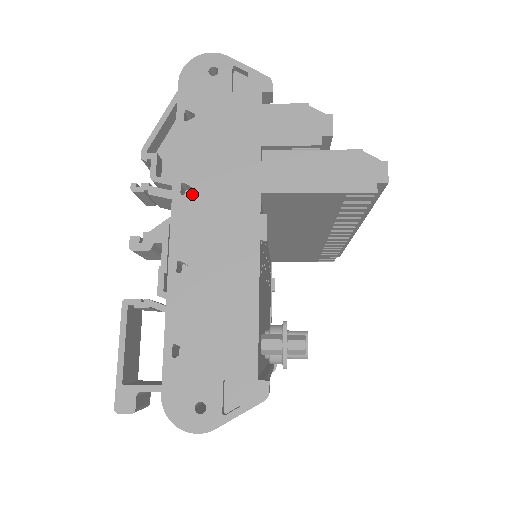
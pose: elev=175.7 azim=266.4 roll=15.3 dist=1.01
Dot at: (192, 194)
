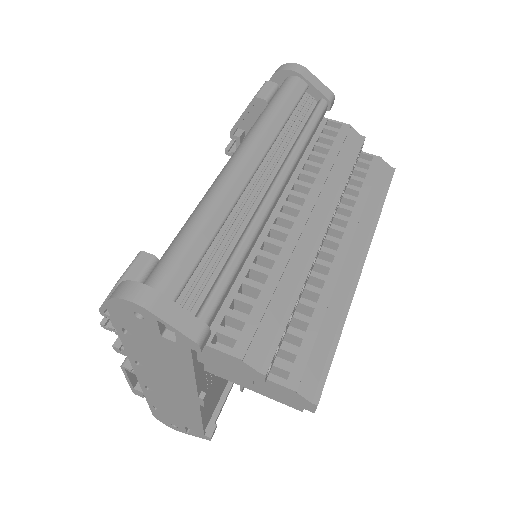
Dot at: (145, 368)
